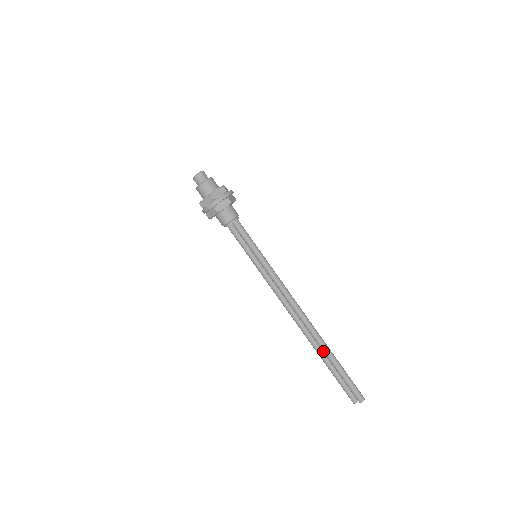
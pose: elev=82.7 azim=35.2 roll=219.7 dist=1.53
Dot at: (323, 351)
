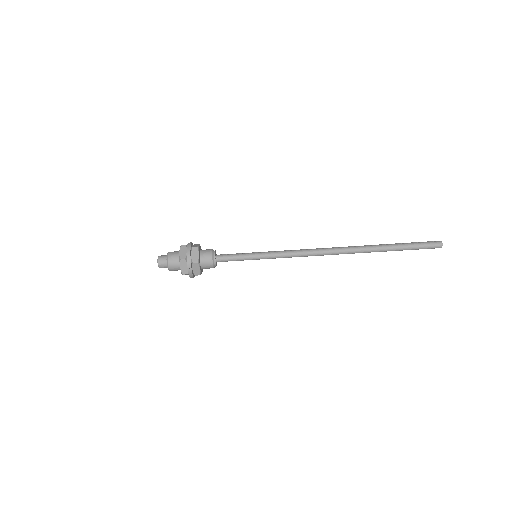
Dot at: occluded
